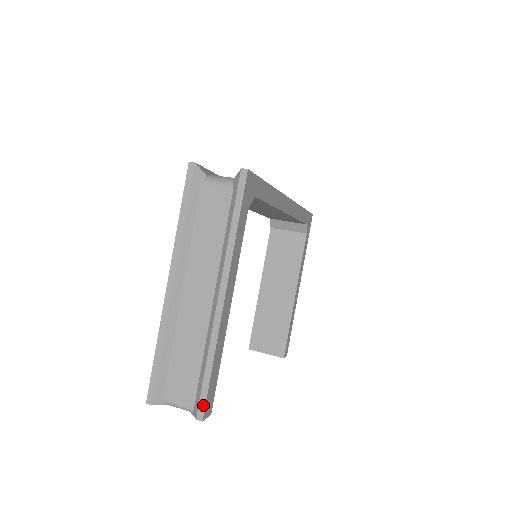
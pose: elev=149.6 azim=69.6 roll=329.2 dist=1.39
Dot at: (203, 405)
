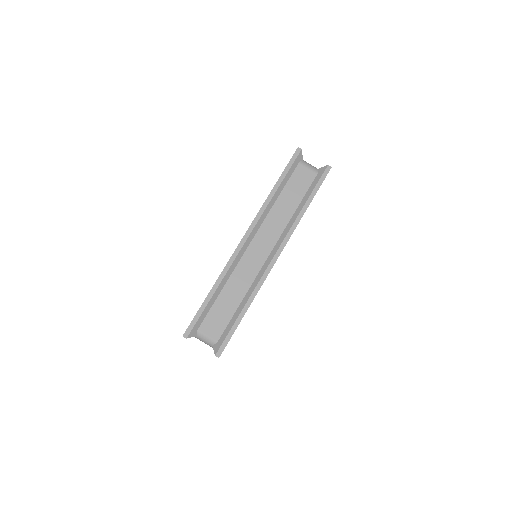
Dot at: occluded
